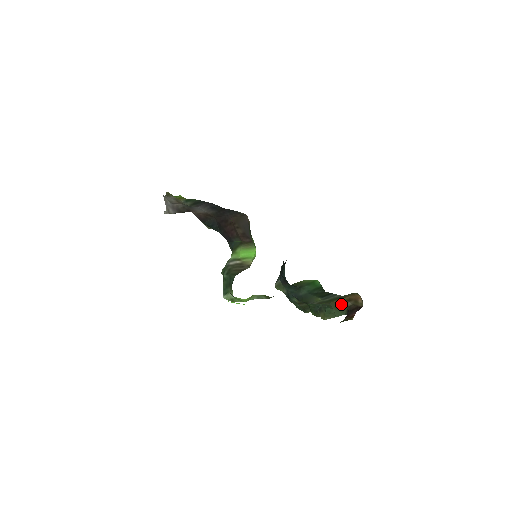
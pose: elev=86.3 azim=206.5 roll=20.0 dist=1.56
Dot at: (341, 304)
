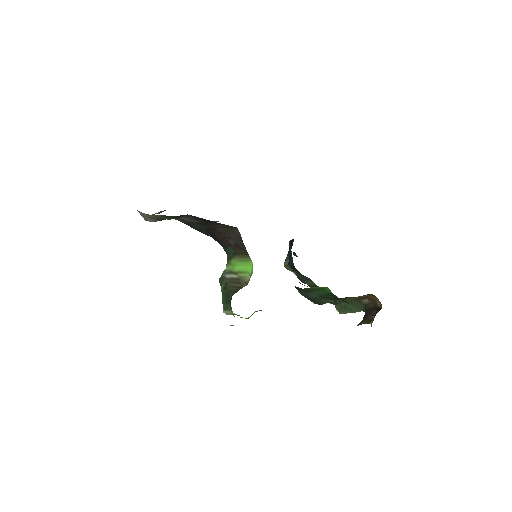
Dot at: (358, 300)
